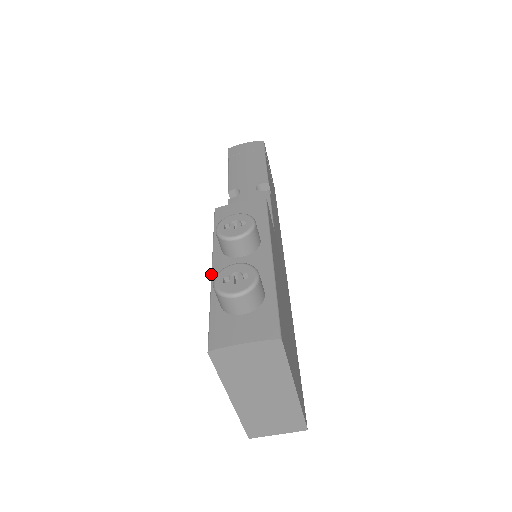
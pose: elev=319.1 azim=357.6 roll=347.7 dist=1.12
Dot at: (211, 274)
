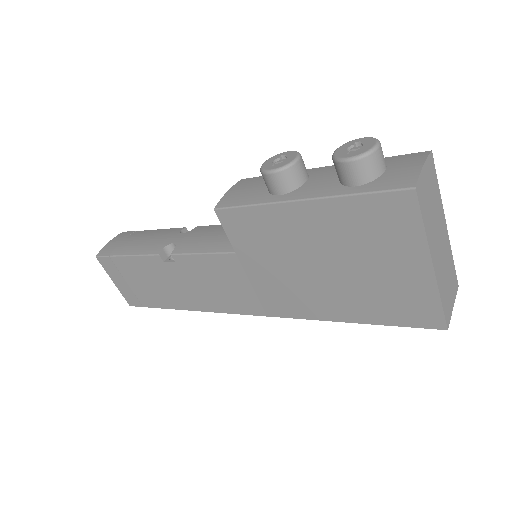
Dot at: (308, 199)
